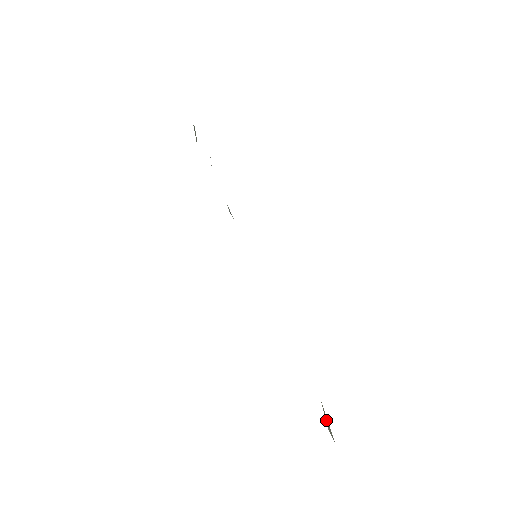
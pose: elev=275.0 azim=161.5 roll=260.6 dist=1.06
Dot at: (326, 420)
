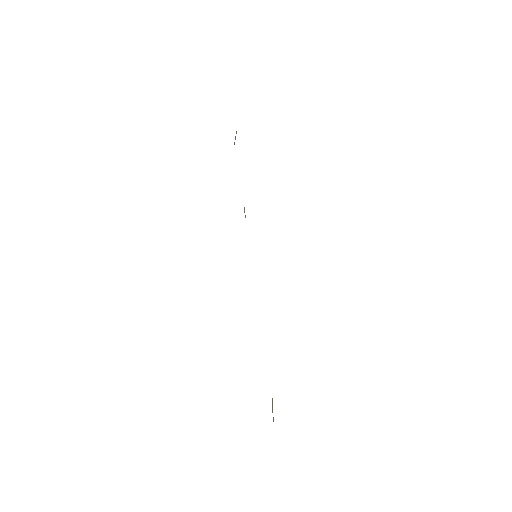
Dot at: (272, 402)
